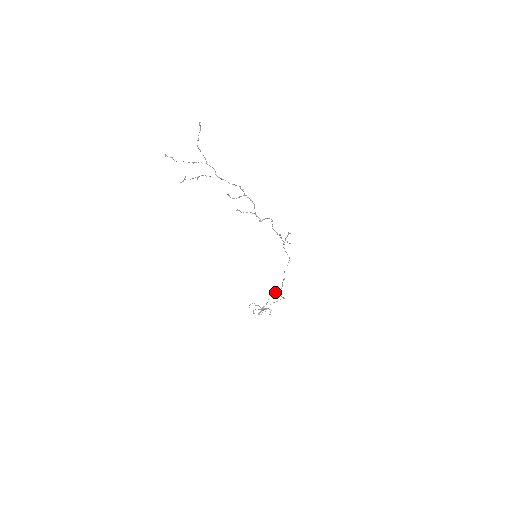
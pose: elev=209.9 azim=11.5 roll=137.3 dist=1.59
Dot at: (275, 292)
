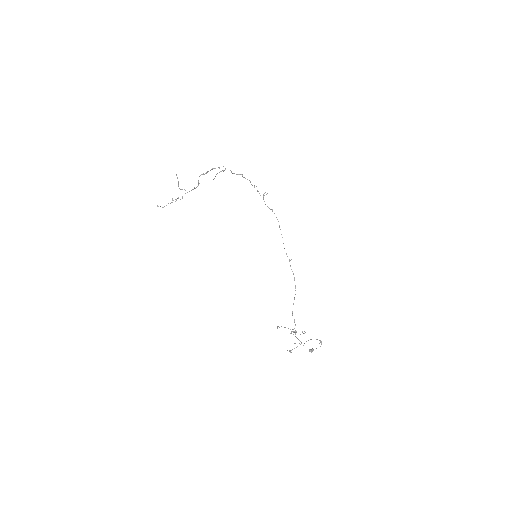
Dot at: occluded
